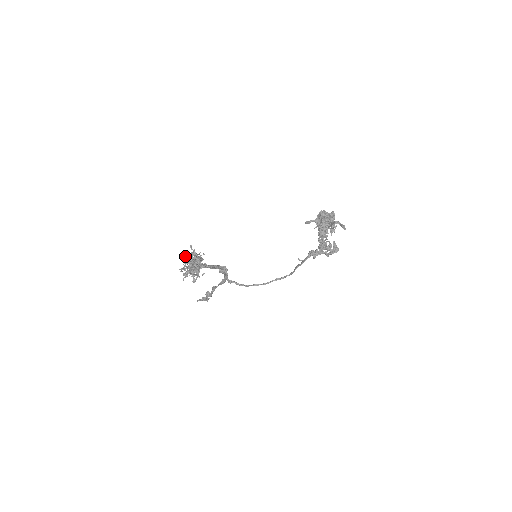
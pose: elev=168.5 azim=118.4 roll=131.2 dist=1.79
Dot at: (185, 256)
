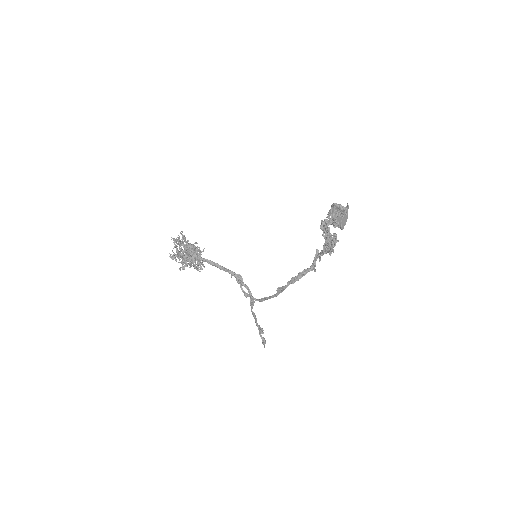
Dot at: occluded
